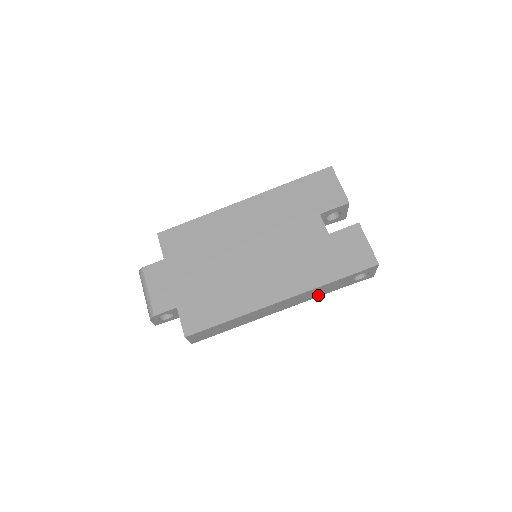
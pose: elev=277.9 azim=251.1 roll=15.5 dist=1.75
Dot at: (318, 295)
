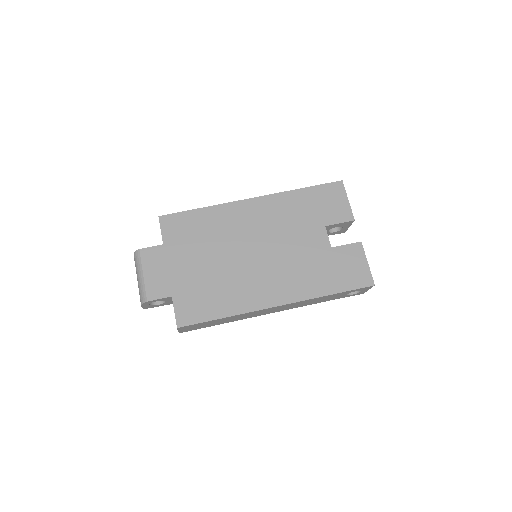
Dot at: (310, 304)
